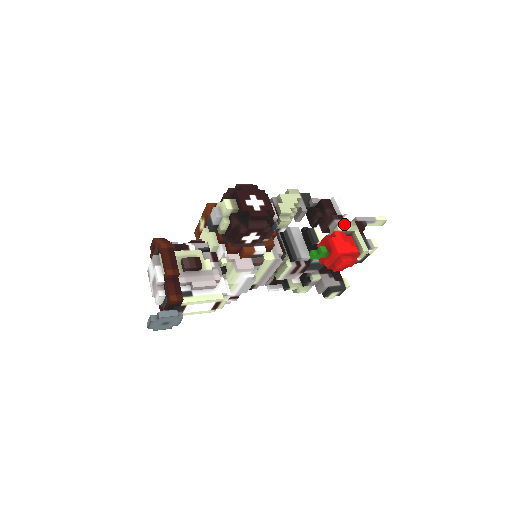
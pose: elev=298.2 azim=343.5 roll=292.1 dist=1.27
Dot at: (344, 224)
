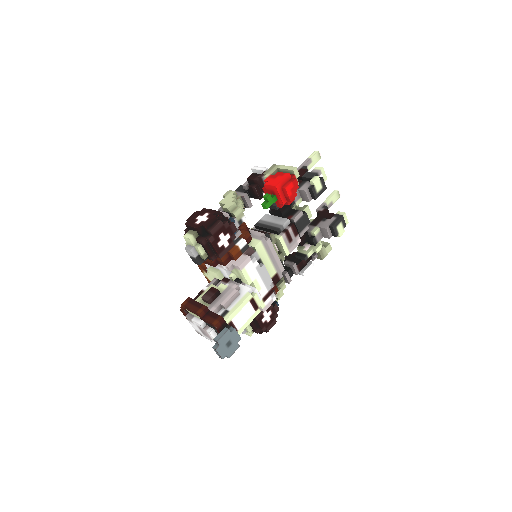
Dot at: (268, 172)
